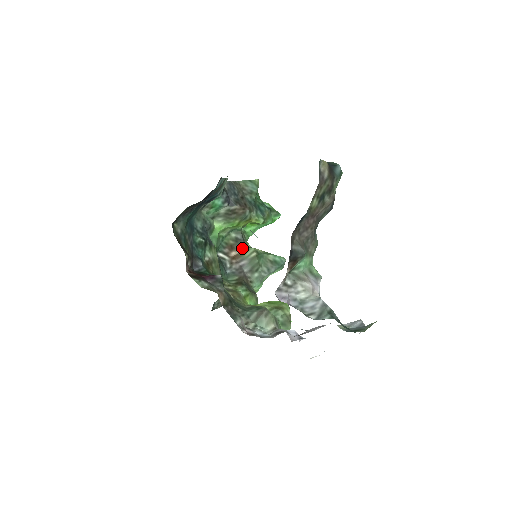
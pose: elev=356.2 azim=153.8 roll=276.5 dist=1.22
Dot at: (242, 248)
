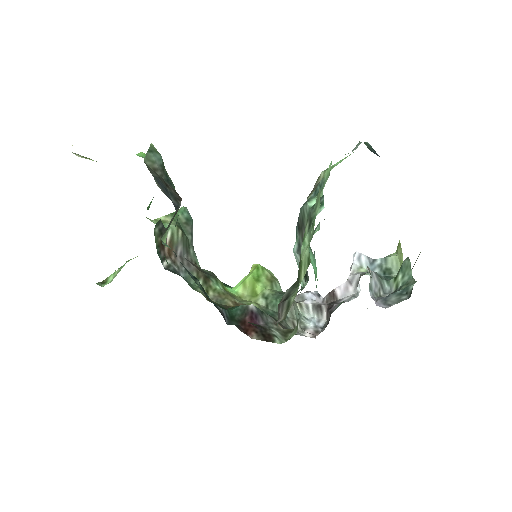
Dot at: occluded
